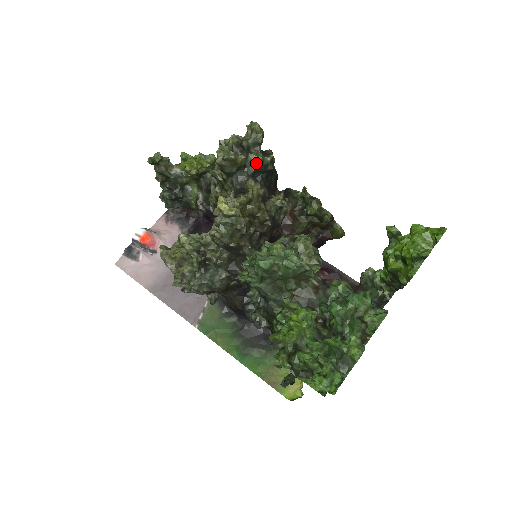
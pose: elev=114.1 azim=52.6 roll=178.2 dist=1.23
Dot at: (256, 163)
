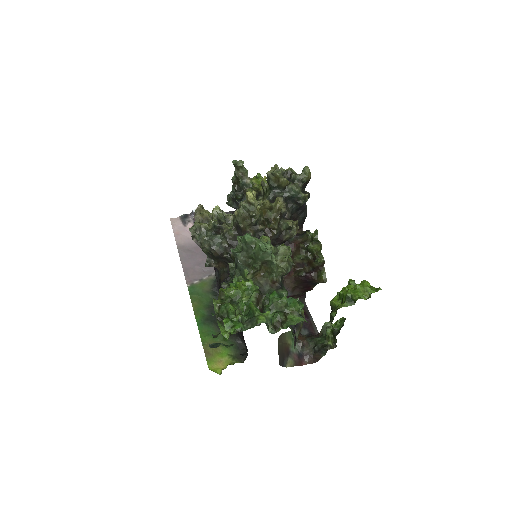
Dot at: (293, 192)
